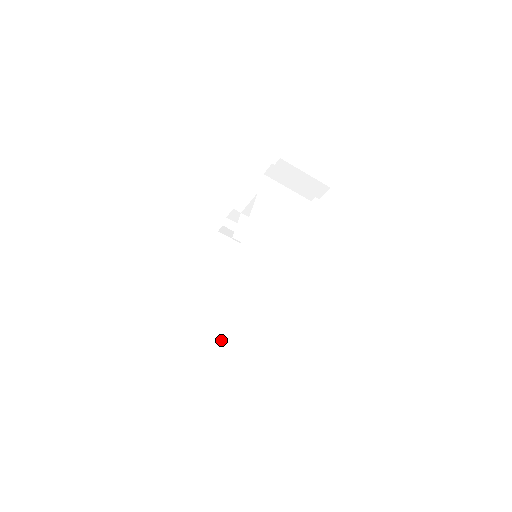
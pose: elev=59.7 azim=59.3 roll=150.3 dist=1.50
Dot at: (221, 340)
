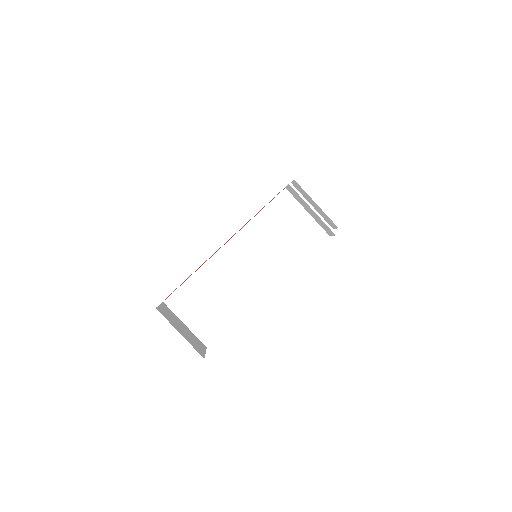
Dot at: occluded
